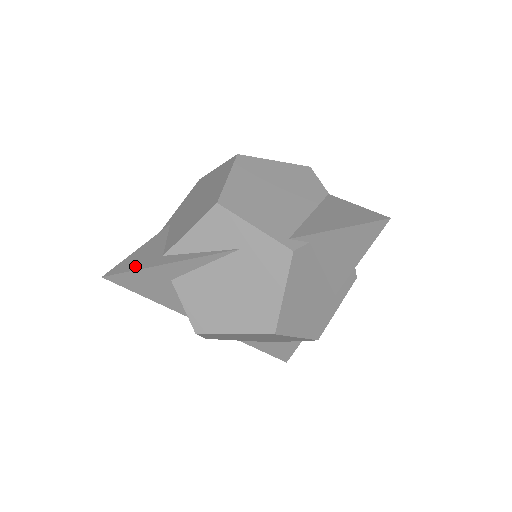
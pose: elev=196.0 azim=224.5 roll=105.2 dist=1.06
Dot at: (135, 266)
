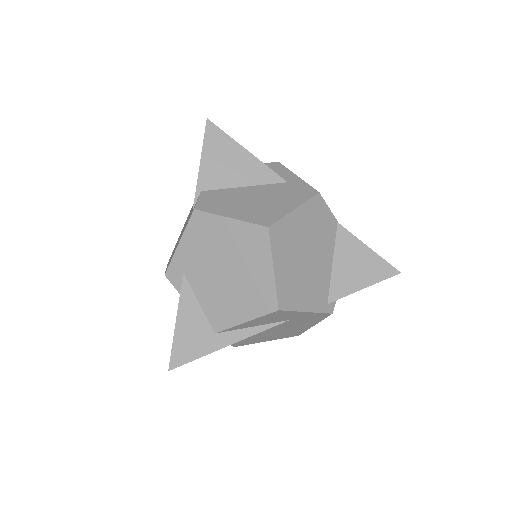
Dot at: (195, 352)
